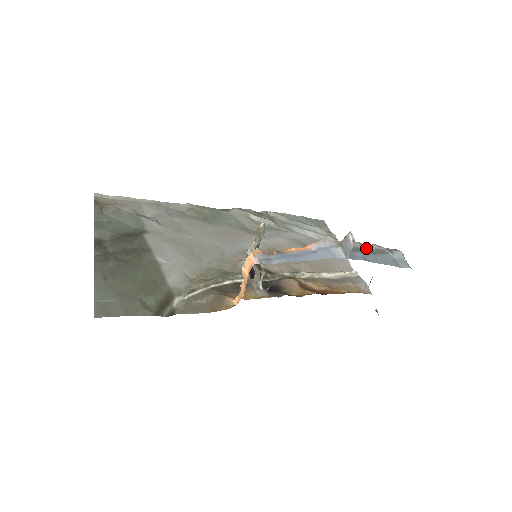
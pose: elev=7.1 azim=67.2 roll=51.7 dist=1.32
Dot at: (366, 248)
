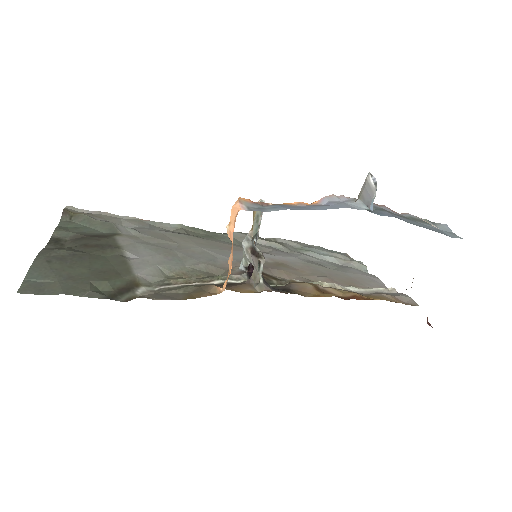
Dot at: (397, 214)
